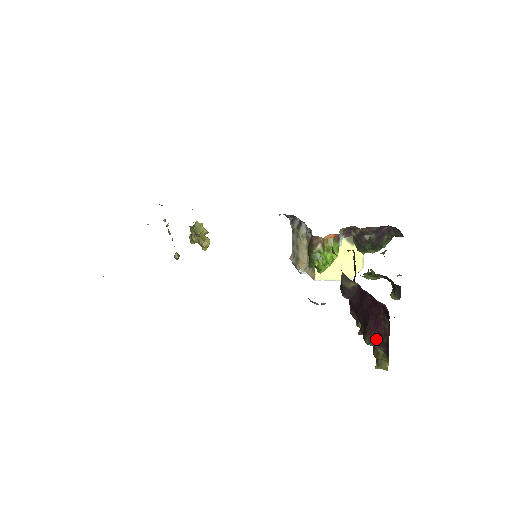
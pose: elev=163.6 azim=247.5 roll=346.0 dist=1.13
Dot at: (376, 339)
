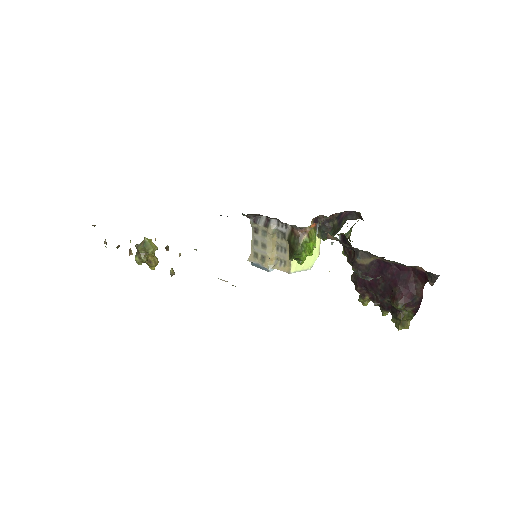
Dot at: (408, 301)
